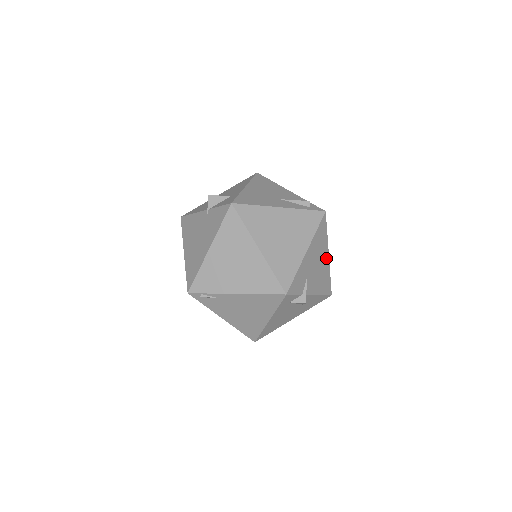
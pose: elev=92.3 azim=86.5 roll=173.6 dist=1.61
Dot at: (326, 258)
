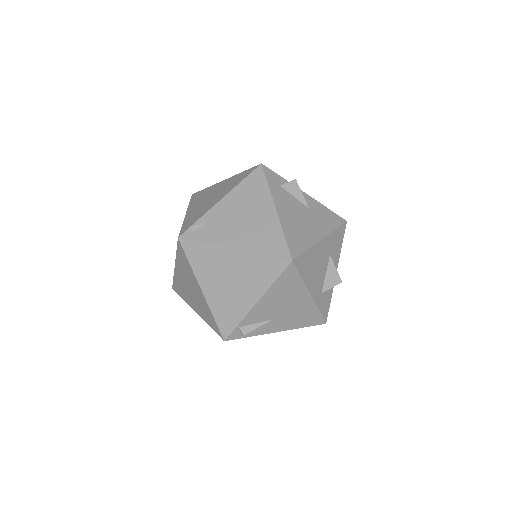
Dot at: occluded
